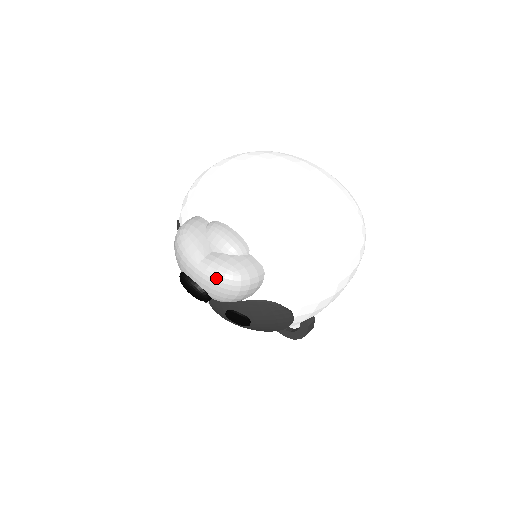
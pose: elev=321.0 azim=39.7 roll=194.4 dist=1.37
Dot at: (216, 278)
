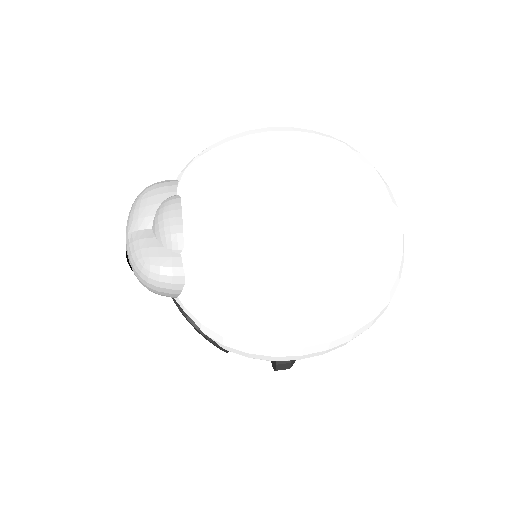
Dot at: (131, 259)
